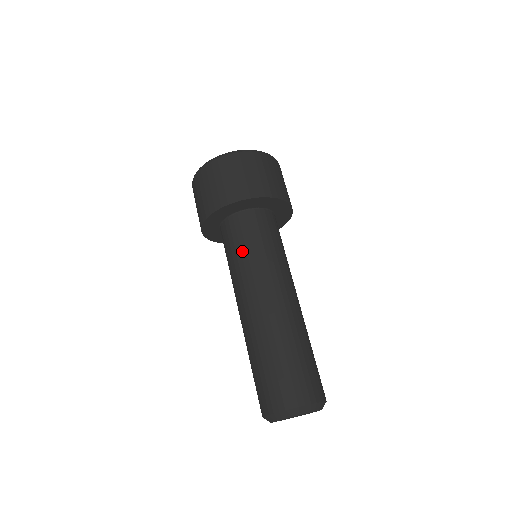
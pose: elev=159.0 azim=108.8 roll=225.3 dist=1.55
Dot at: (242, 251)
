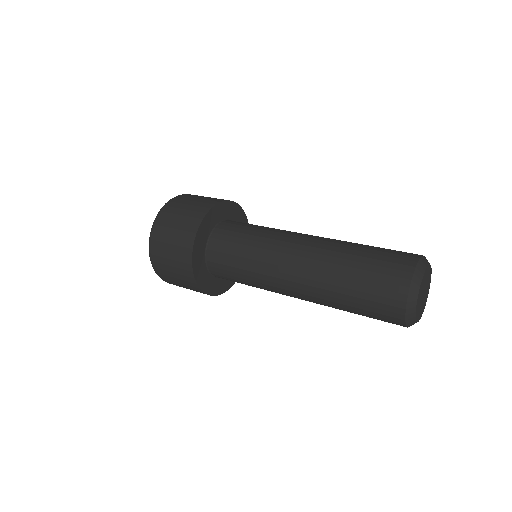
Dot at: (248, 238)
